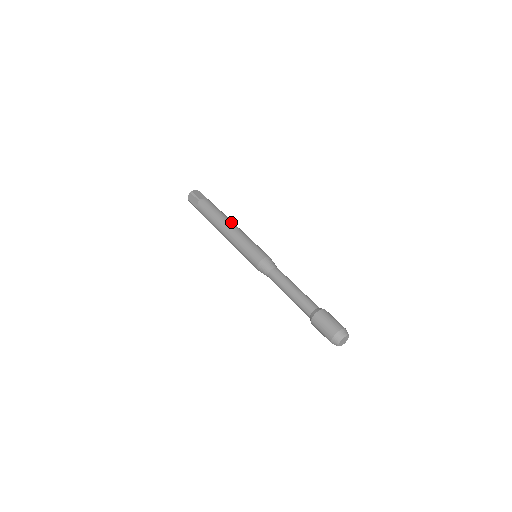
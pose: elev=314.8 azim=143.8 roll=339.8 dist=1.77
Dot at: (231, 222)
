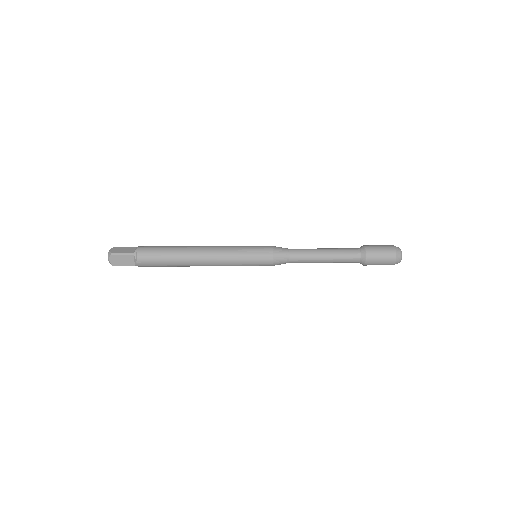
Dot at: (197, 247)
